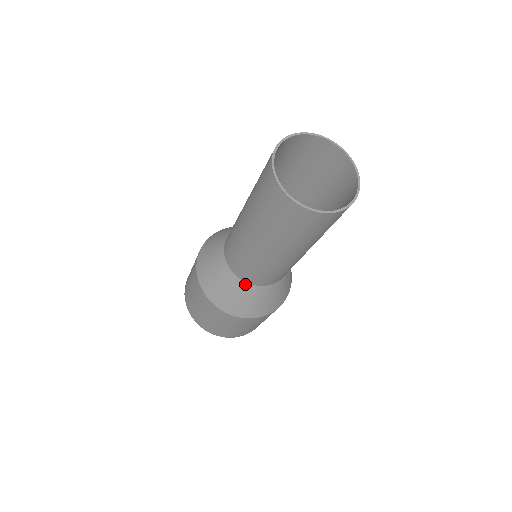
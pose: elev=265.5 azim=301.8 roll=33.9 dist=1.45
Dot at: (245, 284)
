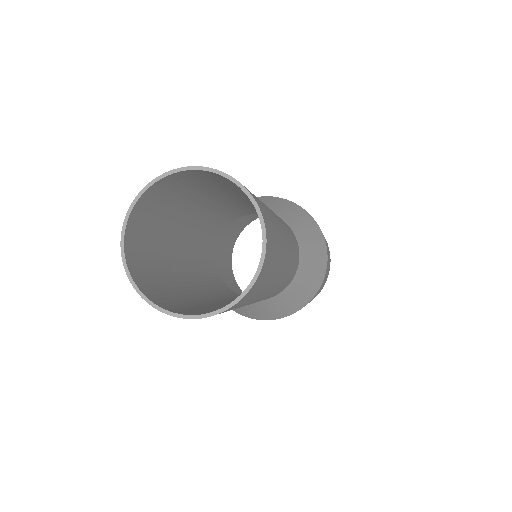
Dot at: (274, 298)
